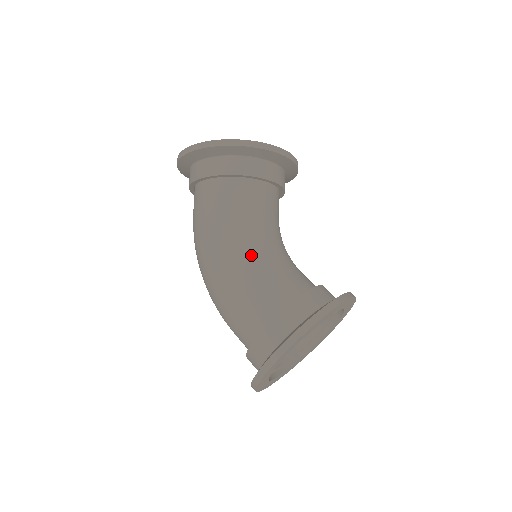
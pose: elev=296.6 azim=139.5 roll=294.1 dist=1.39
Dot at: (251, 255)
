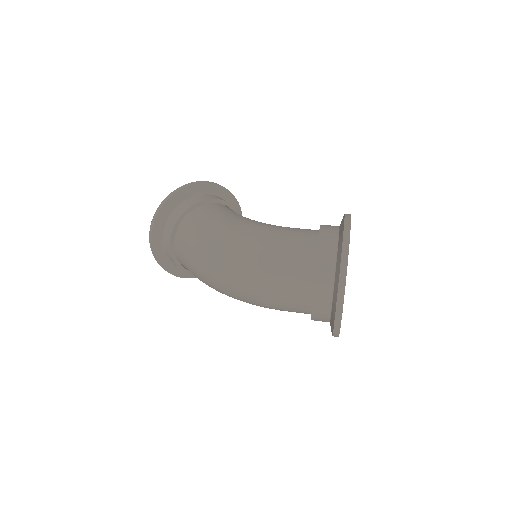
Dot at: occluded
